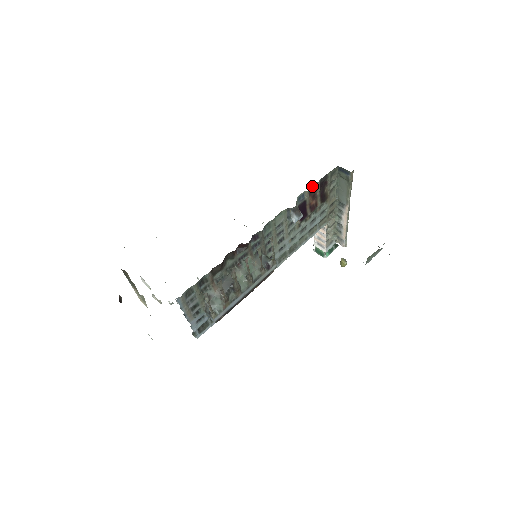
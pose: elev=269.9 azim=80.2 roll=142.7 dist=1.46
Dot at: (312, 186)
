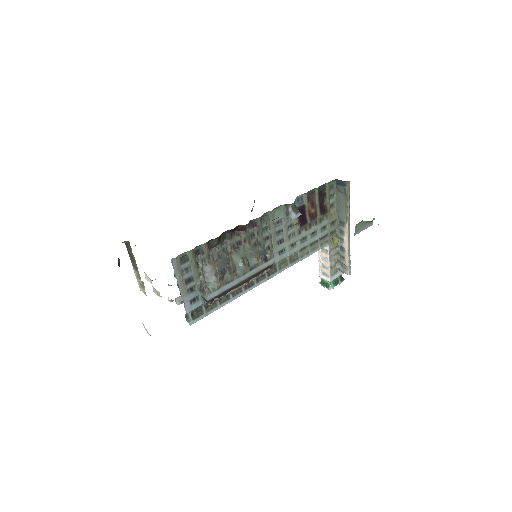
Dot at: (310, 192)
